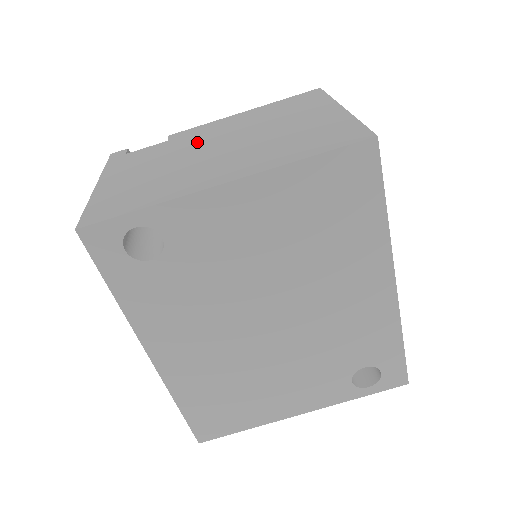
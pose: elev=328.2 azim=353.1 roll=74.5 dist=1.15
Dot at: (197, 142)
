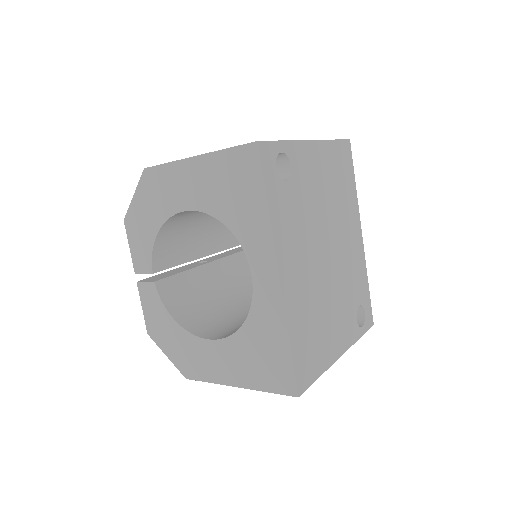
Dot at: occluded
